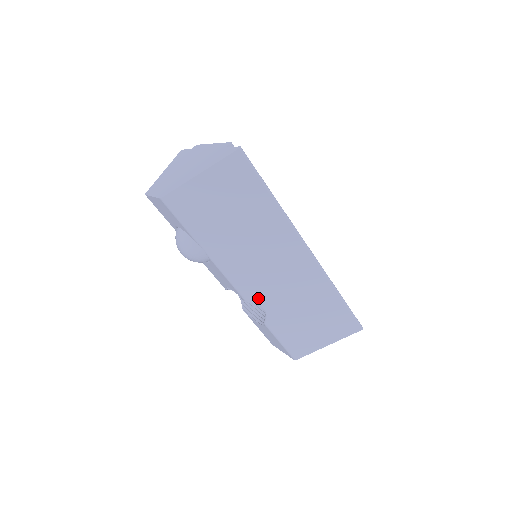
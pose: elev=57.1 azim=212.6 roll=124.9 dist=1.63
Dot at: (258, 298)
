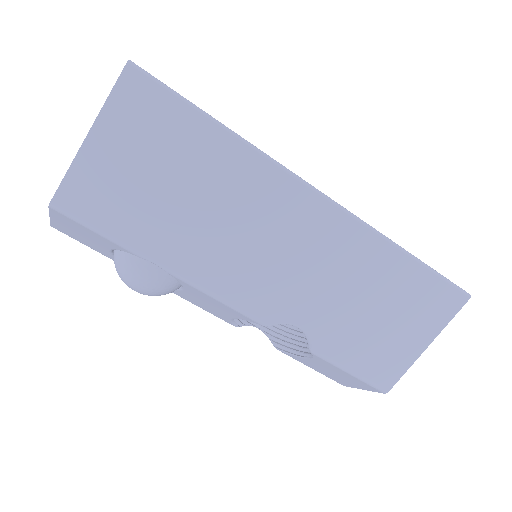
Dot at: (280, 312)
